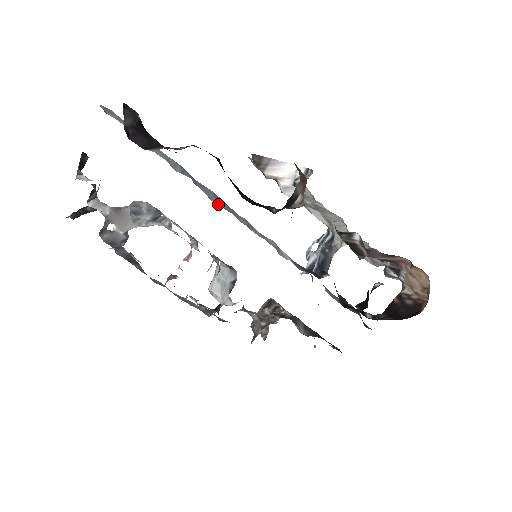
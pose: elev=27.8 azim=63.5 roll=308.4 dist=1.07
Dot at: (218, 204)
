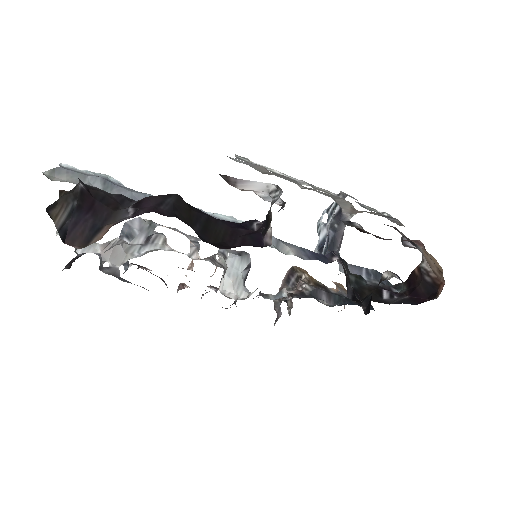
Dot at: occluded
